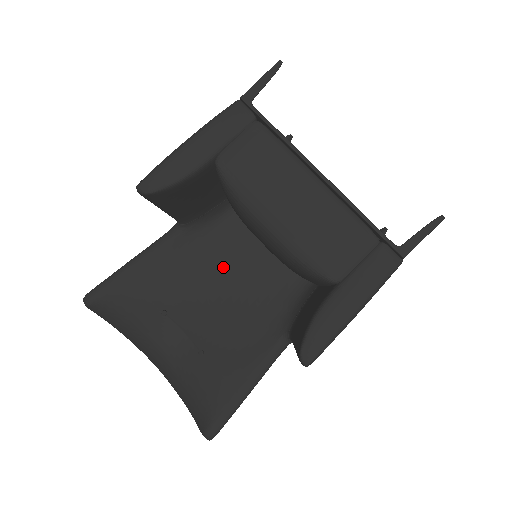
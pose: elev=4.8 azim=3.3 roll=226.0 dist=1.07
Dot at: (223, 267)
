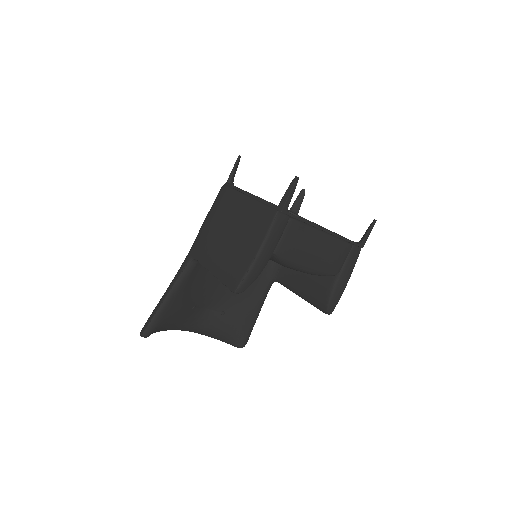
Dot at: occluded
